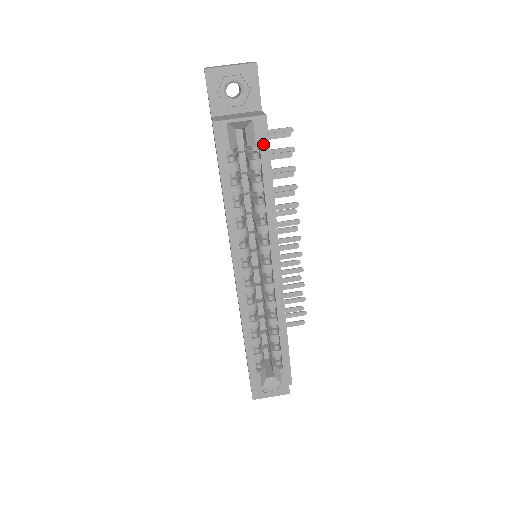
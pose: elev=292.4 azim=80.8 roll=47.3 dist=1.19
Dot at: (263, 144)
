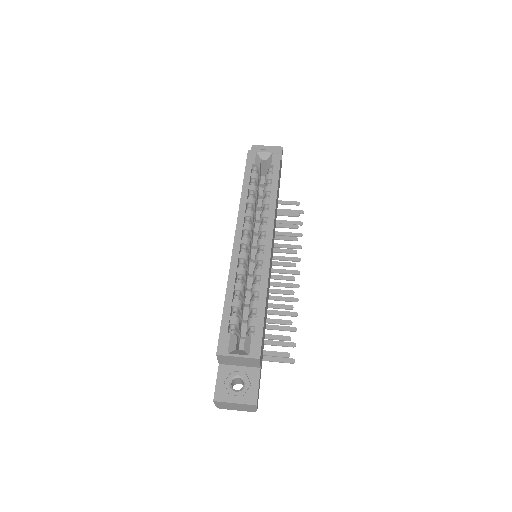
Dot at: (276, 165)
